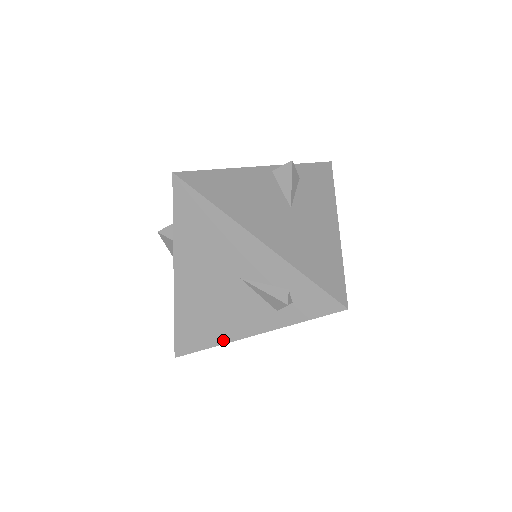
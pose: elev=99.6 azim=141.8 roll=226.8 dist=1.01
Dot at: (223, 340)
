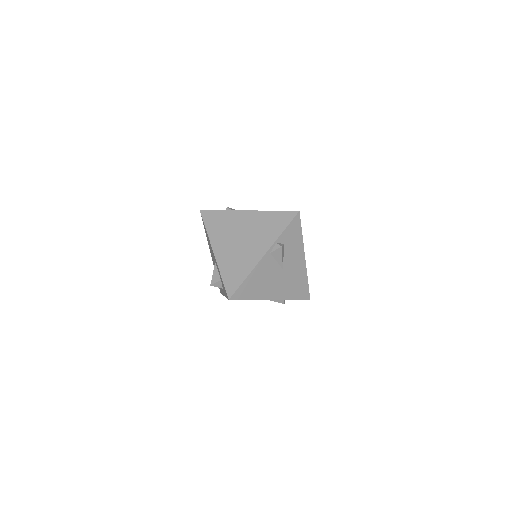
Dot at: occluded
